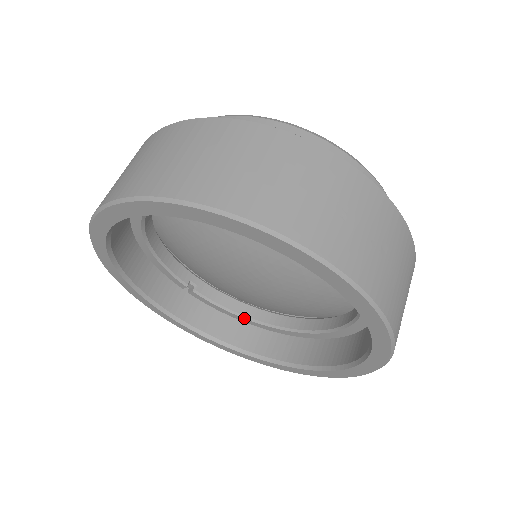
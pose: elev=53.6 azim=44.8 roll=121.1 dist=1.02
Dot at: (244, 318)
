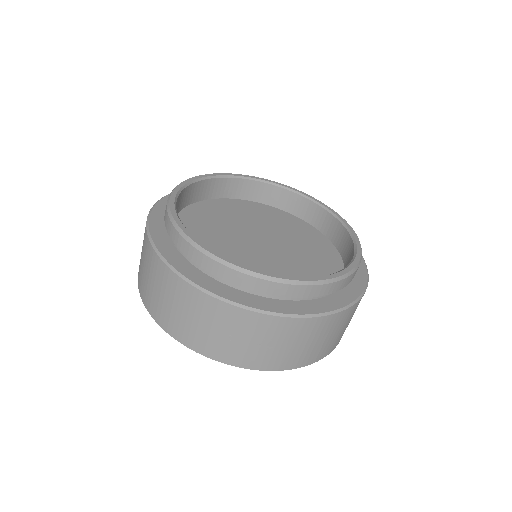
Dot at: occluded
